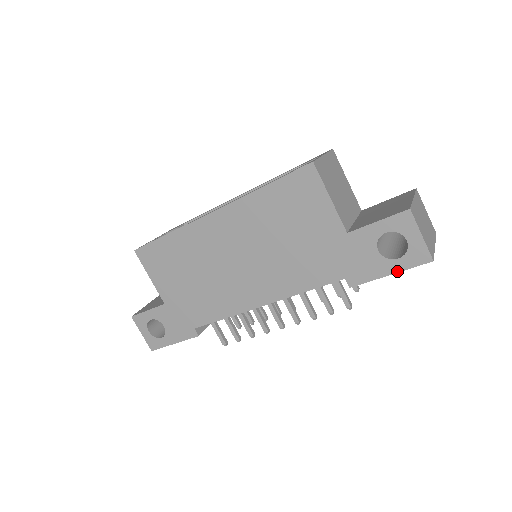
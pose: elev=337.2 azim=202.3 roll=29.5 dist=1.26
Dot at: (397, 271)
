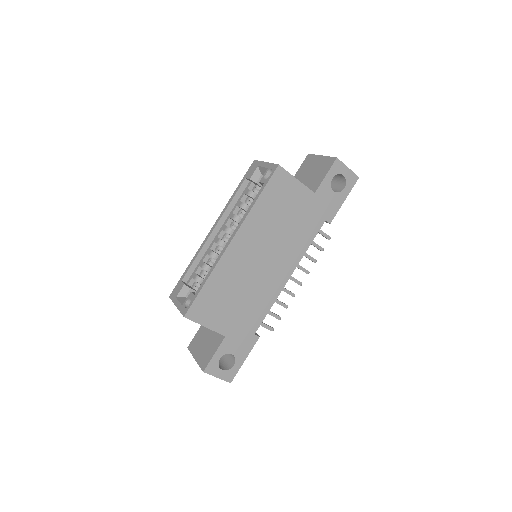
Dot at: (347, 195)
